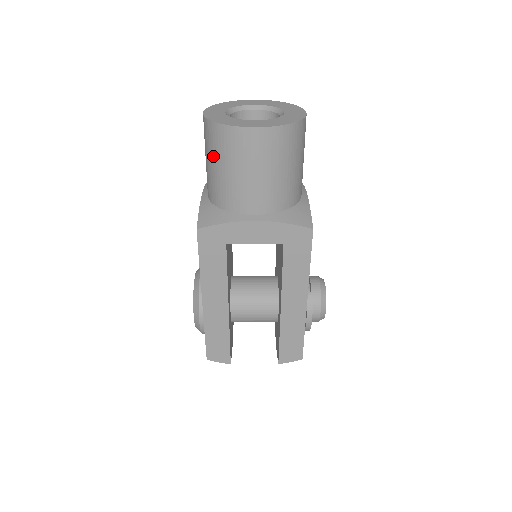
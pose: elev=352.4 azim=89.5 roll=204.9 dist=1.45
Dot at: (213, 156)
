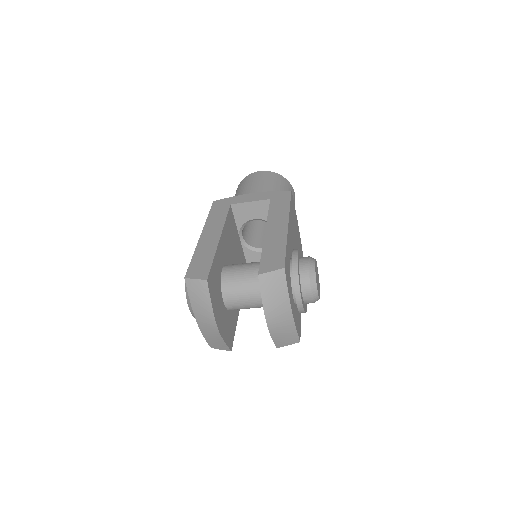
Dot at: (235, 195)
